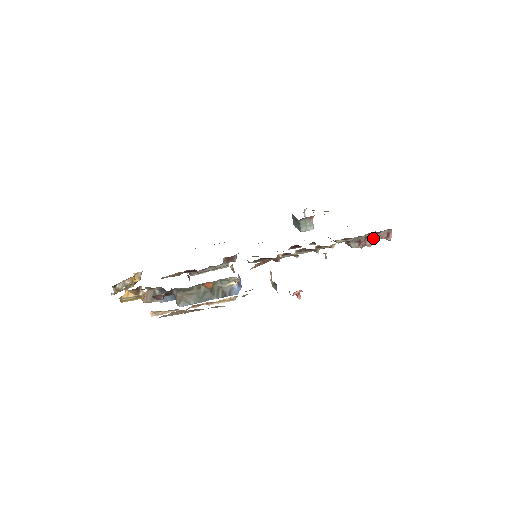
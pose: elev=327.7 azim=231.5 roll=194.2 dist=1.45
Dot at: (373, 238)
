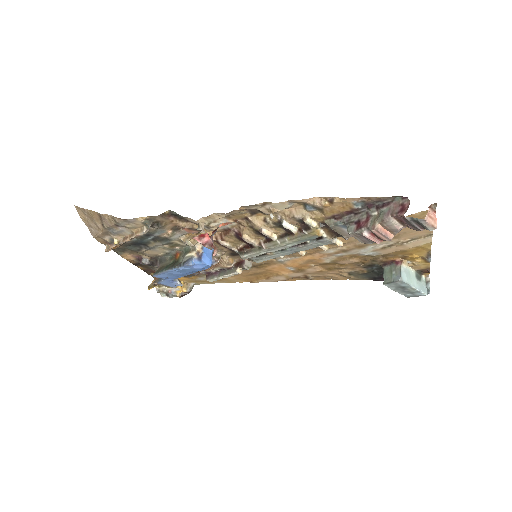
Dot at: (379, 216)
